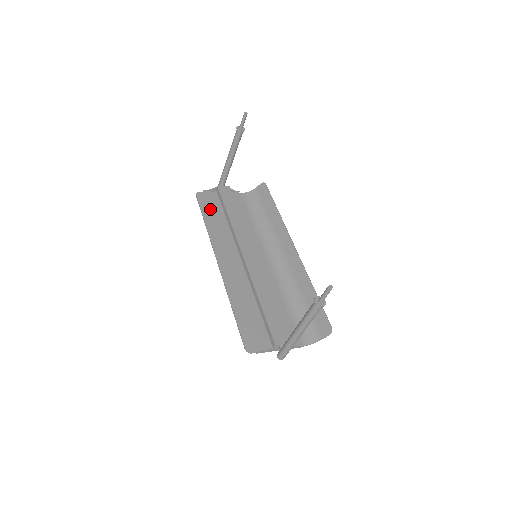
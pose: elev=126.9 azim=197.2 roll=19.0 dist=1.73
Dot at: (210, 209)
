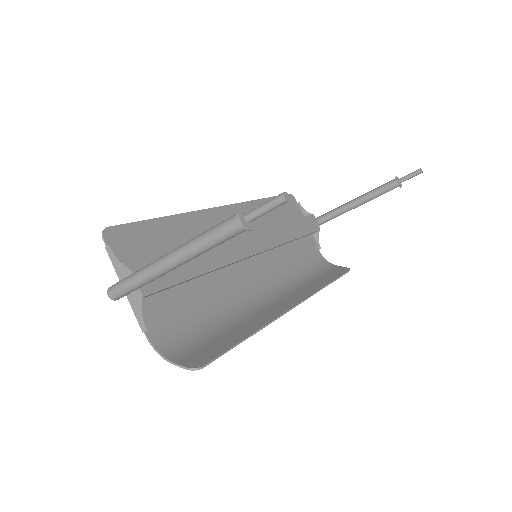
Dot at: (283, 208)
